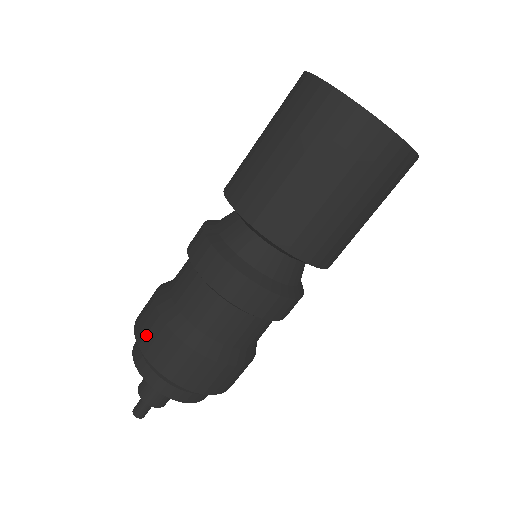
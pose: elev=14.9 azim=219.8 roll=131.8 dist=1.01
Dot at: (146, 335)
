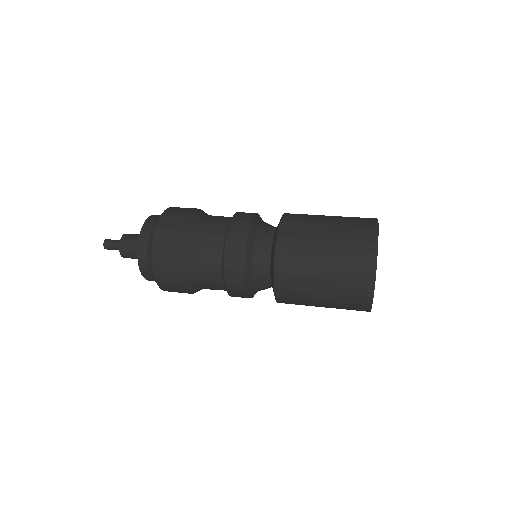
Dot at: (175, 211)
